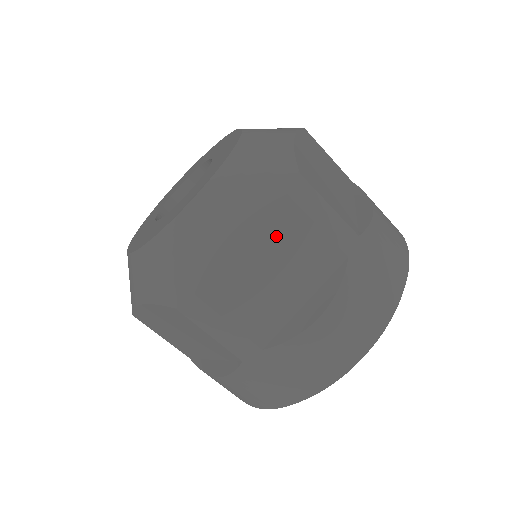
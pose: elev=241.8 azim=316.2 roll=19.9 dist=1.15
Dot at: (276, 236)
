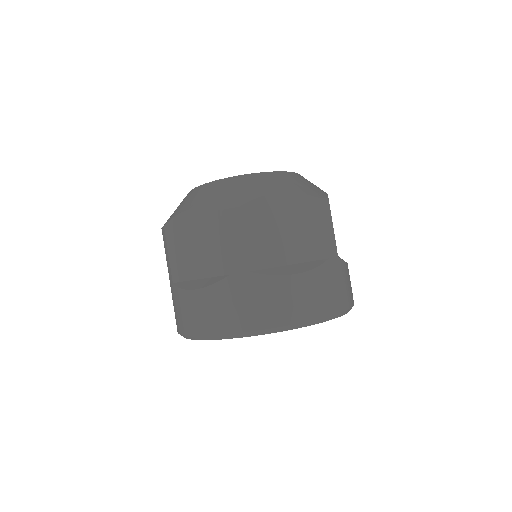
Dot at: occluded
